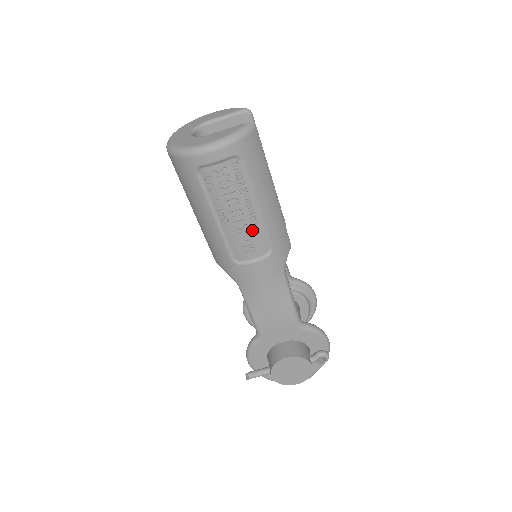
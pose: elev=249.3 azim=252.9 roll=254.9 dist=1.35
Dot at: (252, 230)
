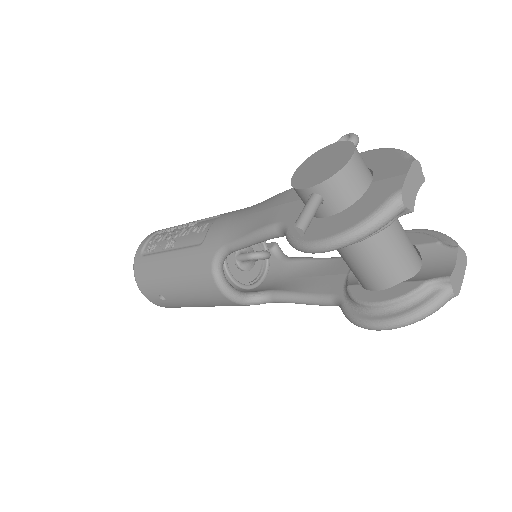
Dot at: occluded
